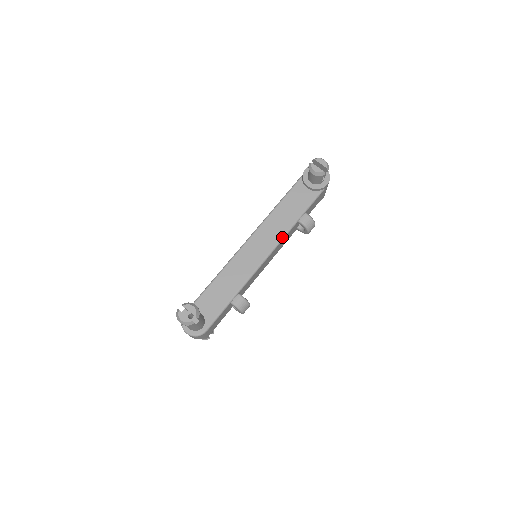
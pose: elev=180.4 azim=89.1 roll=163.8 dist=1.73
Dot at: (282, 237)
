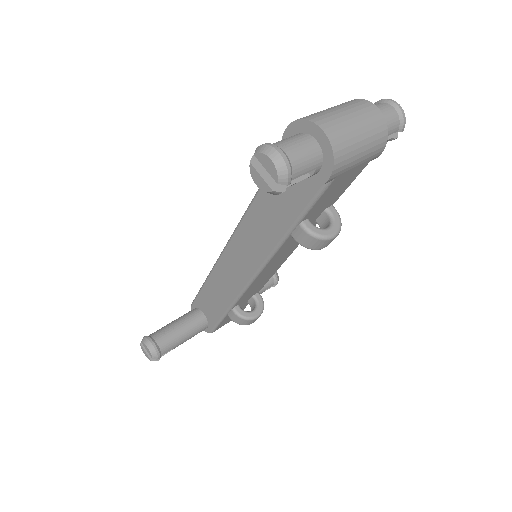
Dot at: (267, 257)
